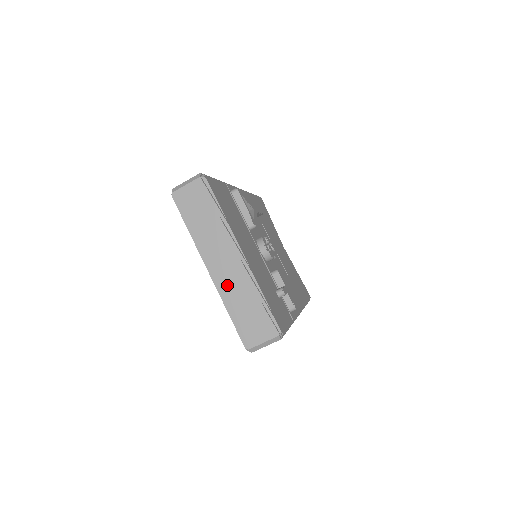
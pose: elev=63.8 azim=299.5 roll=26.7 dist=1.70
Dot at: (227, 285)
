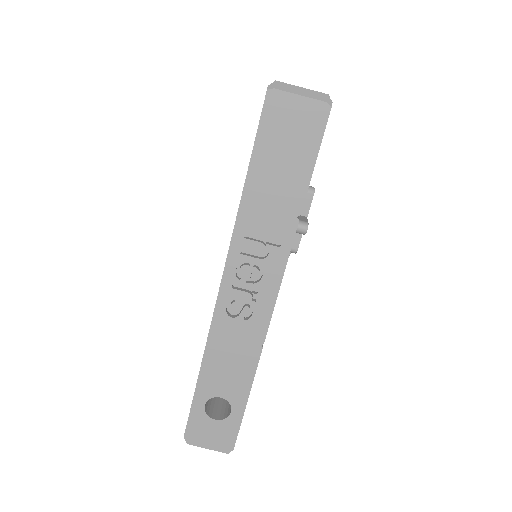
Dot at: occluded
